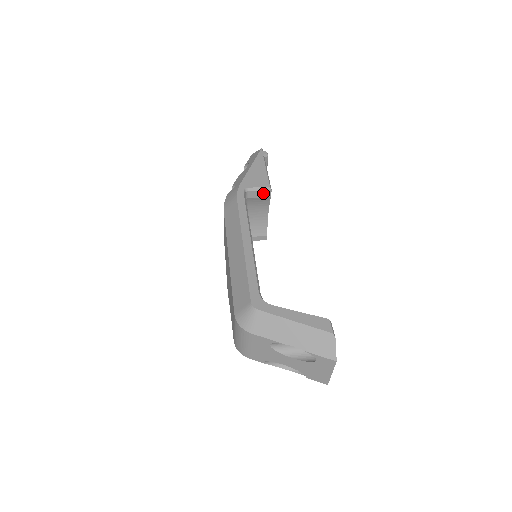
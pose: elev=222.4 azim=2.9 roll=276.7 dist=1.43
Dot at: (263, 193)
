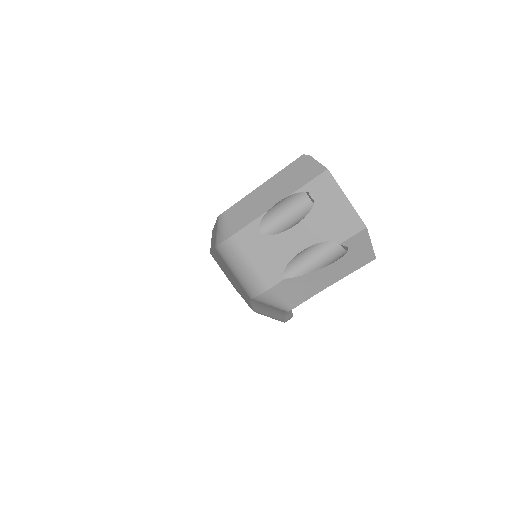
Dot at: occluded
